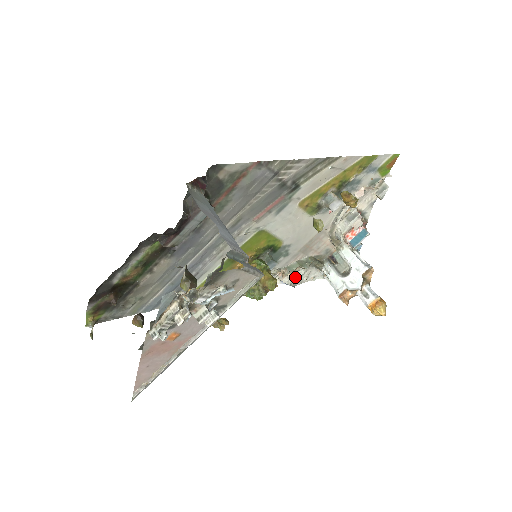
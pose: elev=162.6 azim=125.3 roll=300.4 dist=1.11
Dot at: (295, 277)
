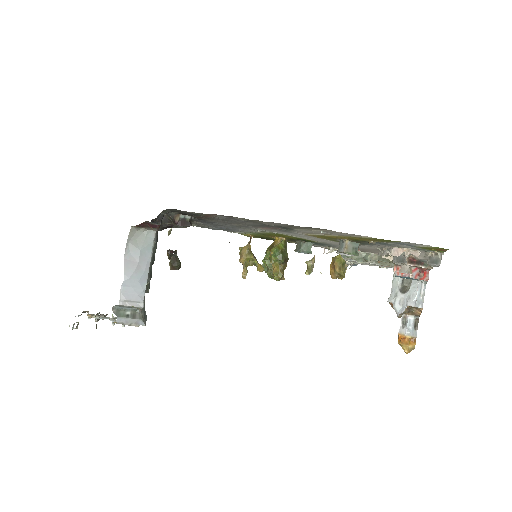
Dot at: (352, 261)
